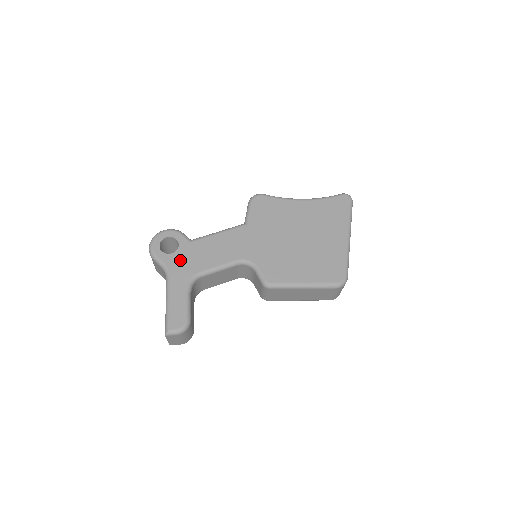
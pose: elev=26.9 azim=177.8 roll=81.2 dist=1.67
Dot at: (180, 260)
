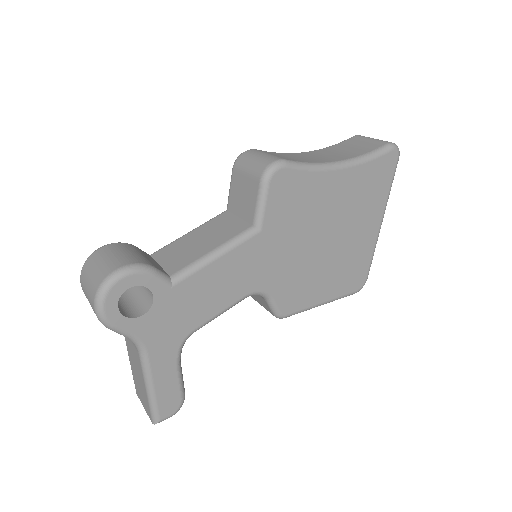
Dot at: (160, 322)
